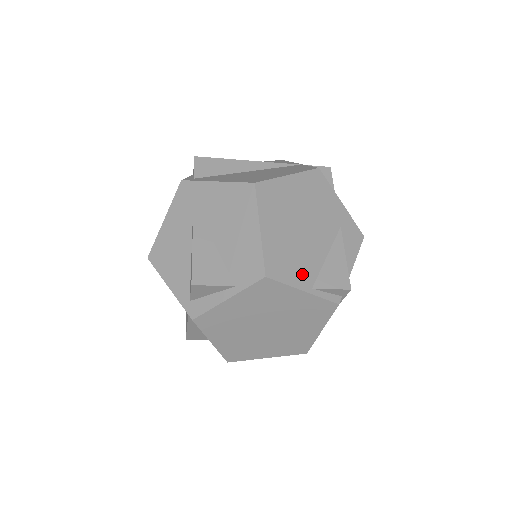
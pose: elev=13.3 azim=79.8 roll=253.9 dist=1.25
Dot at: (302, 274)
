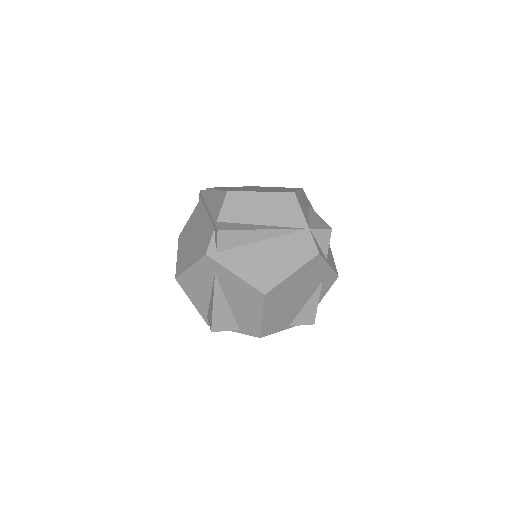
Dot at: (285, 323)
